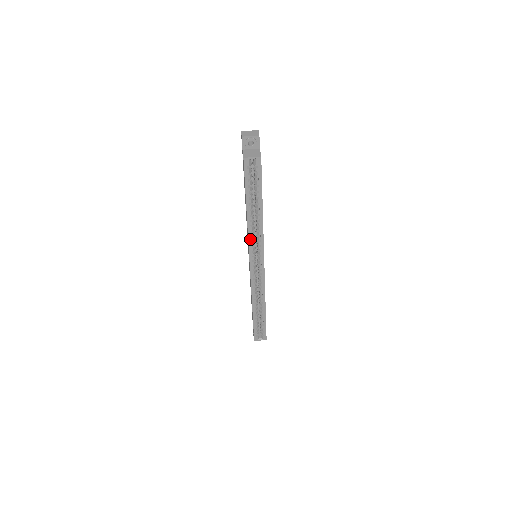
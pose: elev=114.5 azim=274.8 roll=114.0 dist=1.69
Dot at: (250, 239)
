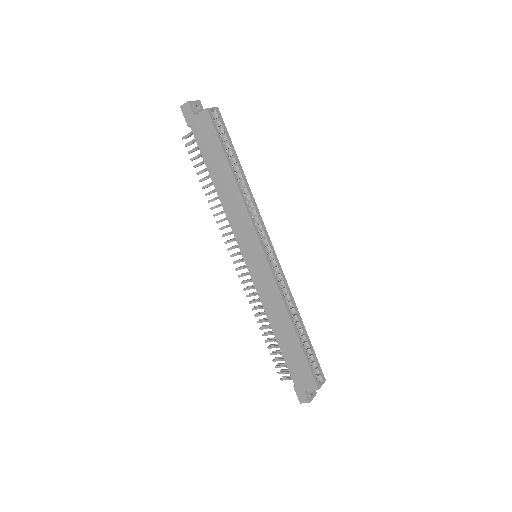
Dot at: (250, 214)
